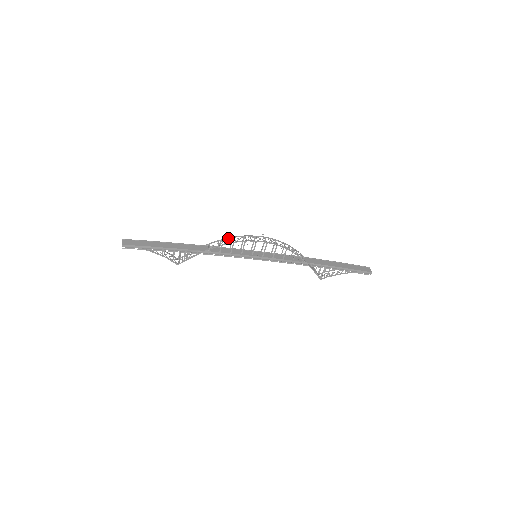
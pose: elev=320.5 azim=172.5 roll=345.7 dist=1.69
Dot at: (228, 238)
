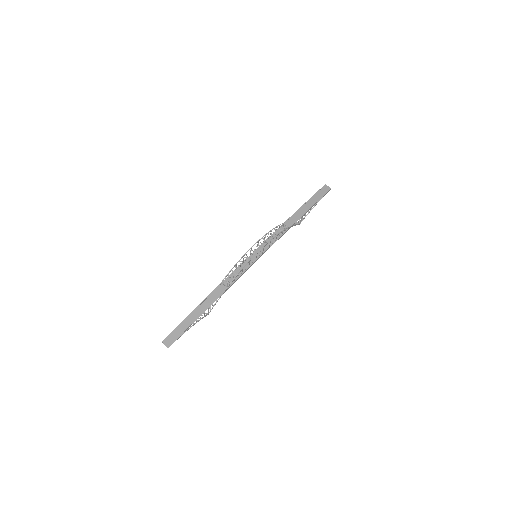
Dot at: occluded
